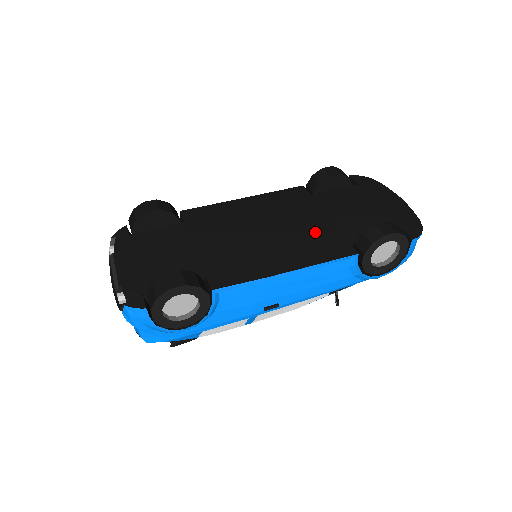
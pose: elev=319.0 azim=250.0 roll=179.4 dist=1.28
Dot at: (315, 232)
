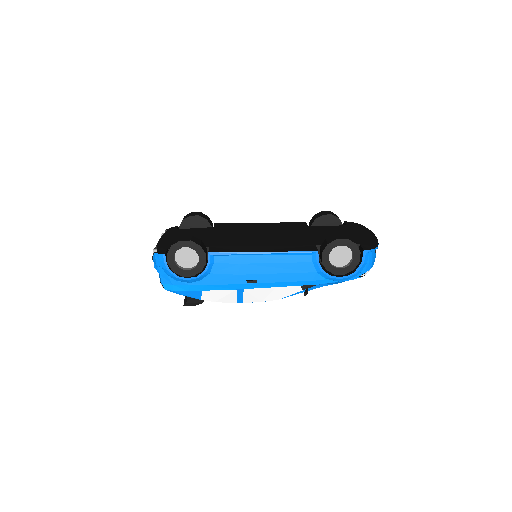
Dot at: (296, 240)
